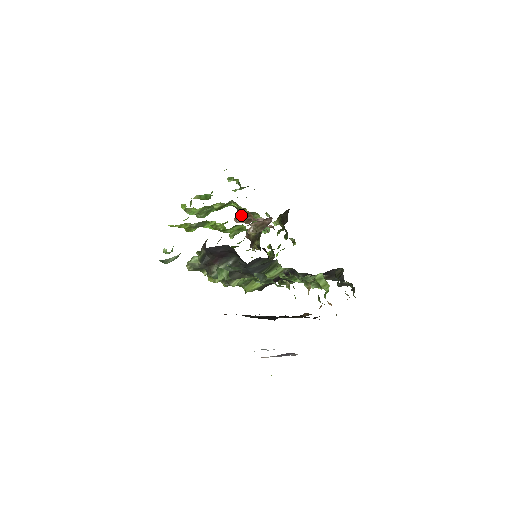
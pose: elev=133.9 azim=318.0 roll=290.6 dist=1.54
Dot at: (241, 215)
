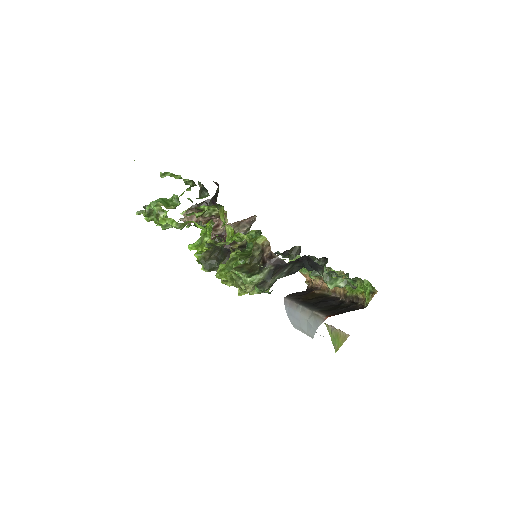
Dot at: (209, 217)
